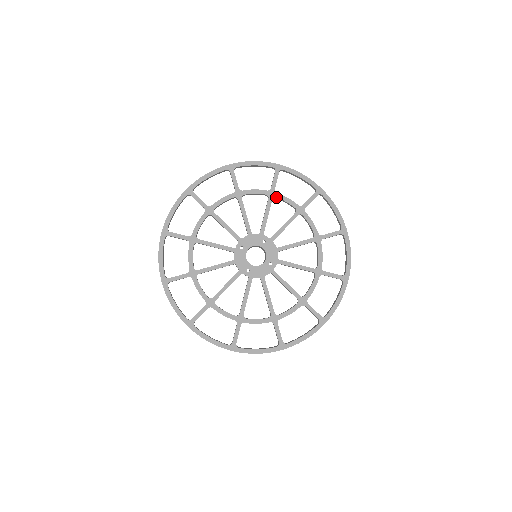
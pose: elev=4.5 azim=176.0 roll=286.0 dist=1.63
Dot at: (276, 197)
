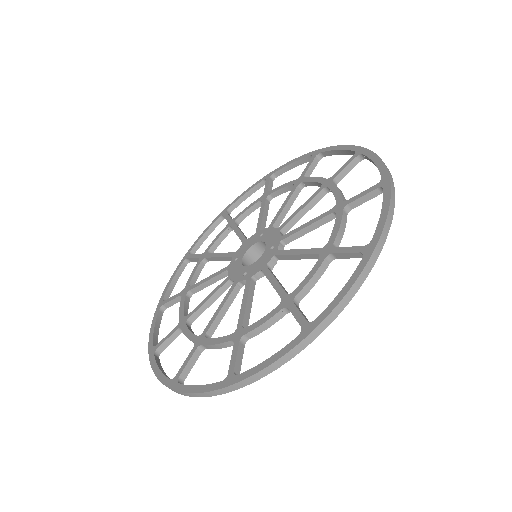
Dot at: (270, 194)
